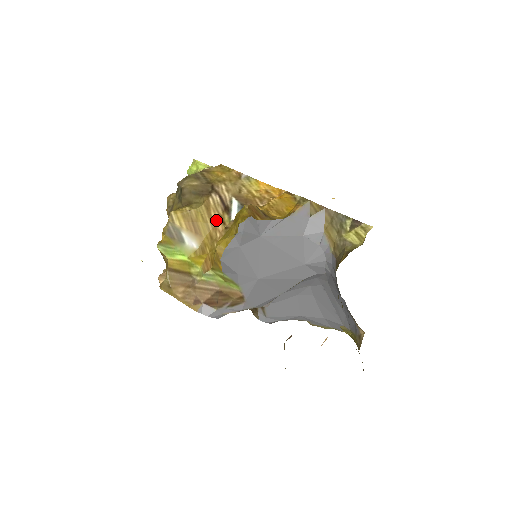
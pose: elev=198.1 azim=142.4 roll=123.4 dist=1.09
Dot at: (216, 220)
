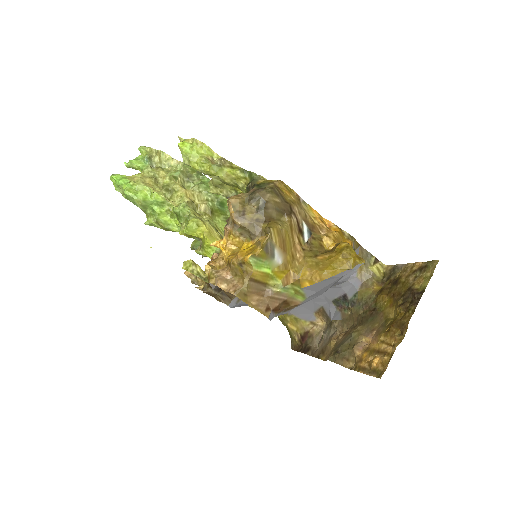
Dot at: (296, 241)
